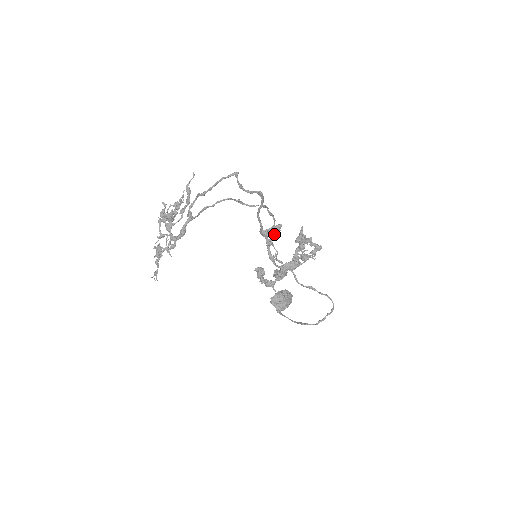
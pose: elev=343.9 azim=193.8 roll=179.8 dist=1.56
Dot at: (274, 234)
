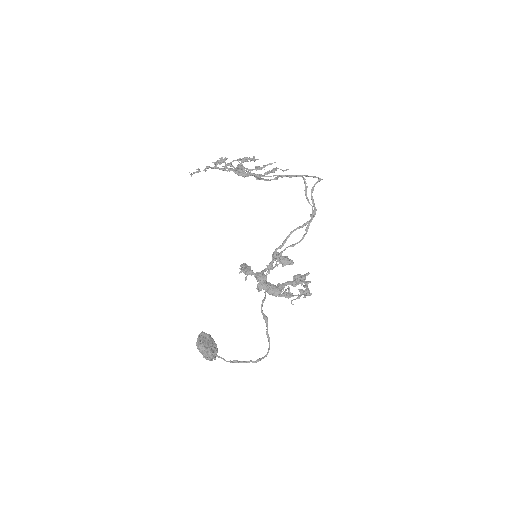
Dot at: (283, 262)
